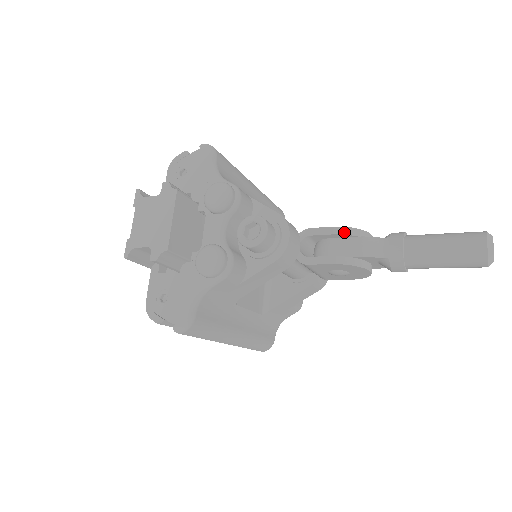
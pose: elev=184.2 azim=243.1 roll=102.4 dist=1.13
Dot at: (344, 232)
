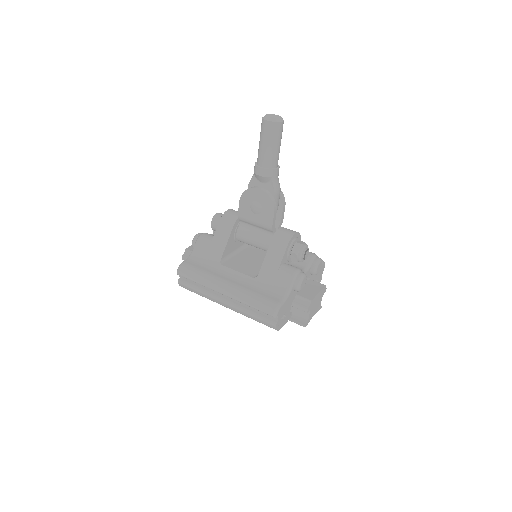
Dot at: occluded
